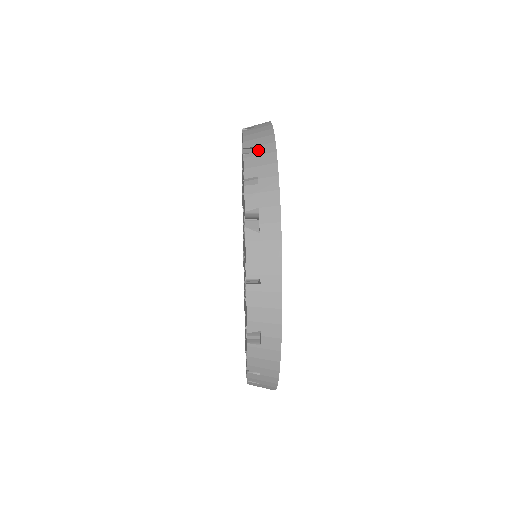
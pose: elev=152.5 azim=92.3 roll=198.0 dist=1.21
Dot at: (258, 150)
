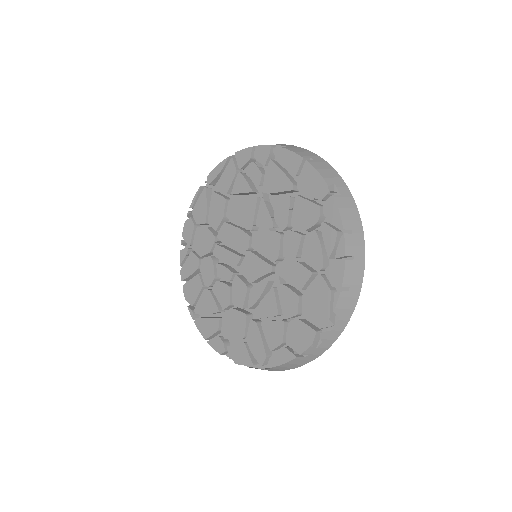
Dot at: occluded
